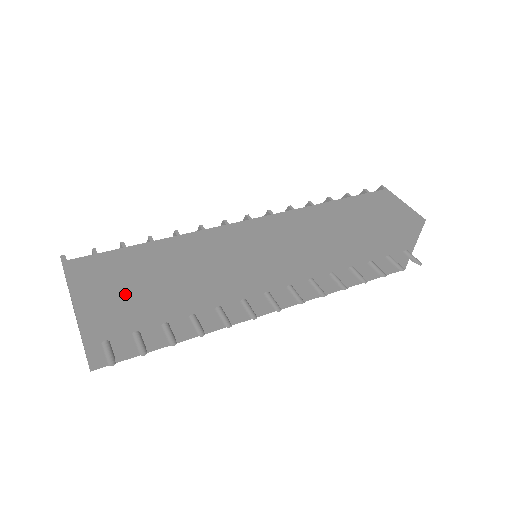
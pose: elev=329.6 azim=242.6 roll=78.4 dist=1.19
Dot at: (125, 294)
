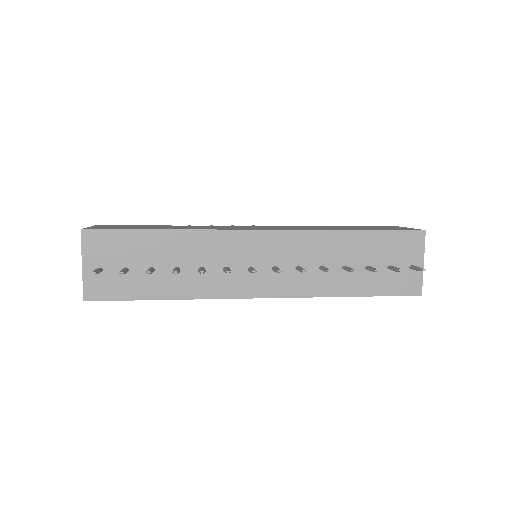
Dot at: (123, 228)
